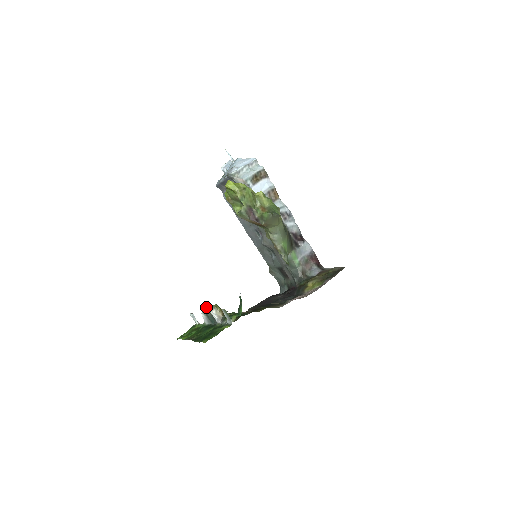
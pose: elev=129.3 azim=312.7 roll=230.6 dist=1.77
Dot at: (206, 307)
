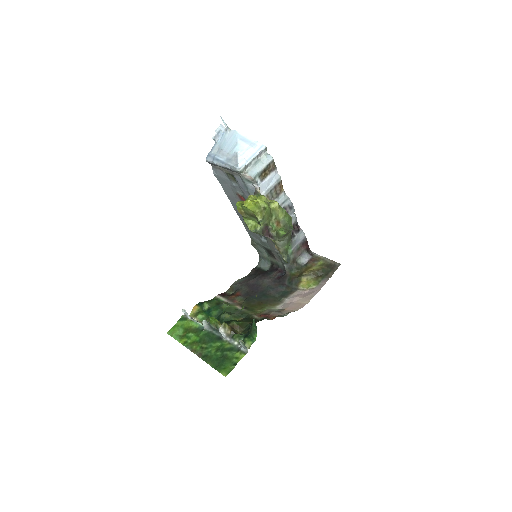
Dot at: (211, 321)
